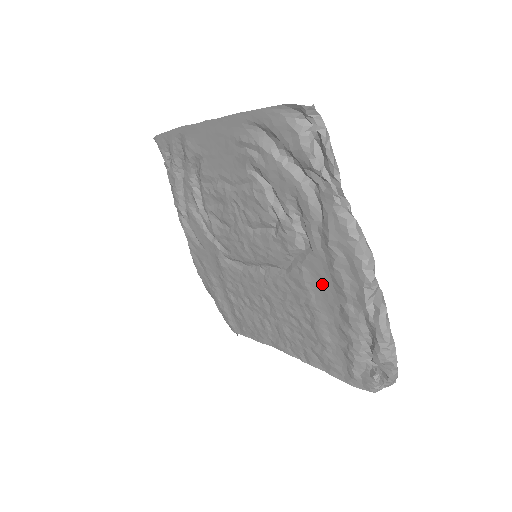
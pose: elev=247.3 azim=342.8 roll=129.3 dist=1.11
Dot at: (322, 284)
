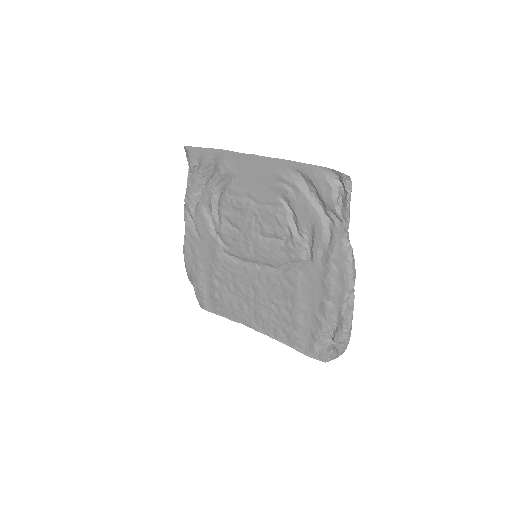
Dot at: (311, 285)
